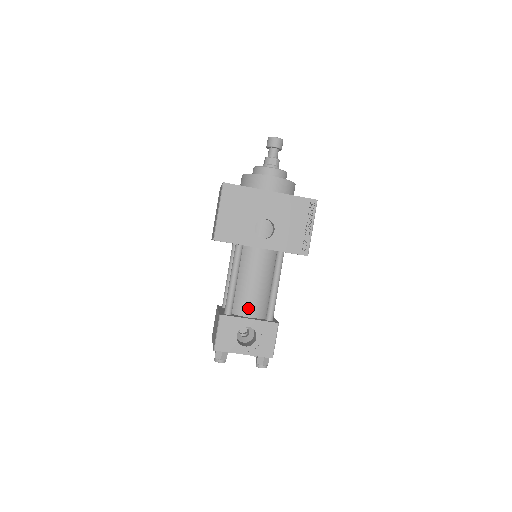
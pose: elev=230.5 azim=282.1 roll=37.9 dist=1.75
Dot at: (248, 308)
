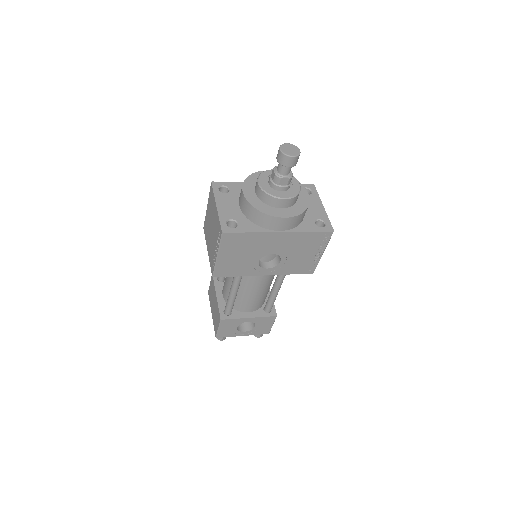
Dot at: (248, 307)
